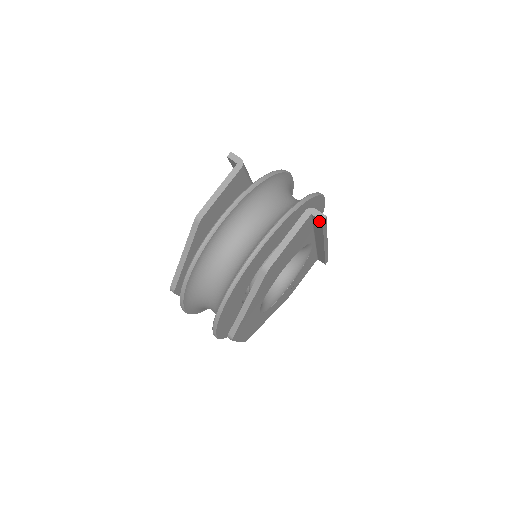
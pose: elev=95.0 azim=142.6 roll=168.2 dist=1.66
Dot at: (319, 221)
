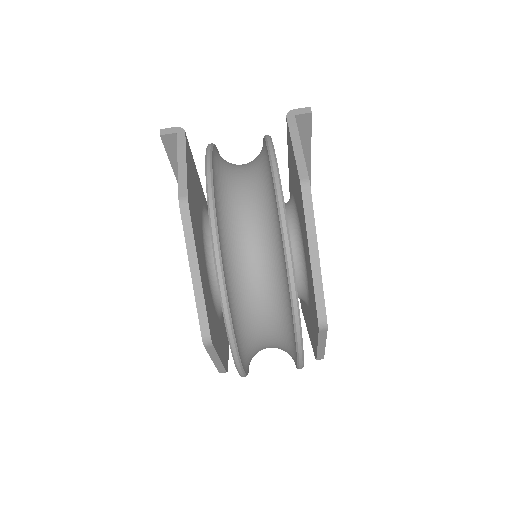
Dot at: (306, 120)
